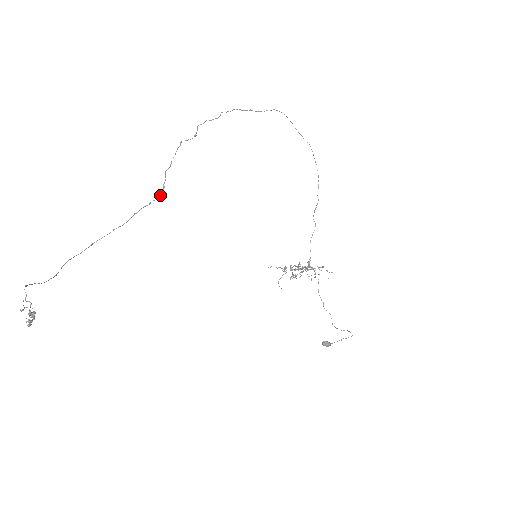
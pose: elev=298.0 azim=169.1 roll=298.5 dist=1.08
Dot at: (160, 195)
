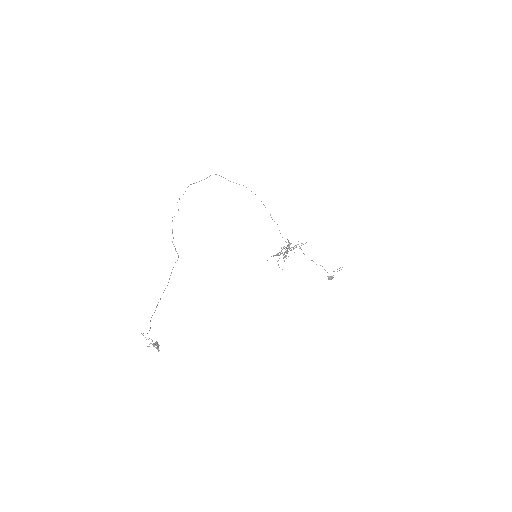
Dot at: (178, 257)
